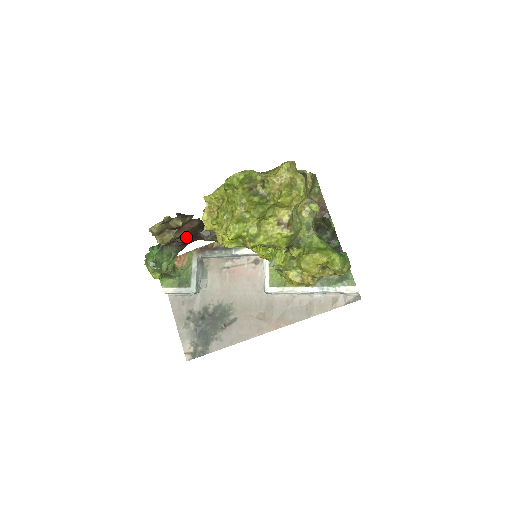
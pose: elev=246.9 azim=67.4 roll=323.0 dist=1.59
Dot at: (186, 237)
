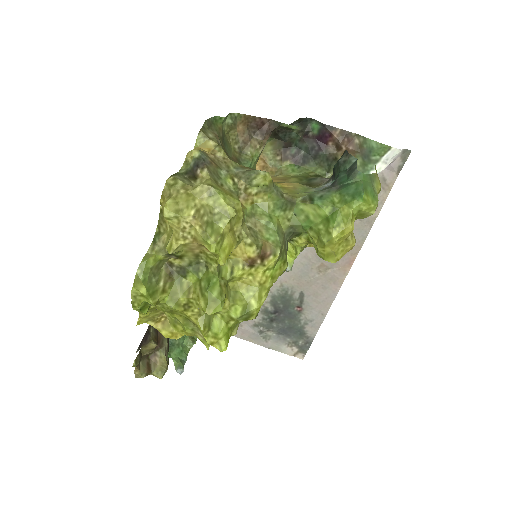
Dot at: occluded
